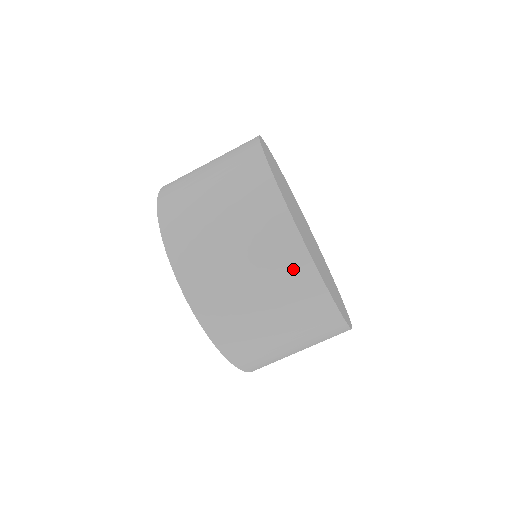
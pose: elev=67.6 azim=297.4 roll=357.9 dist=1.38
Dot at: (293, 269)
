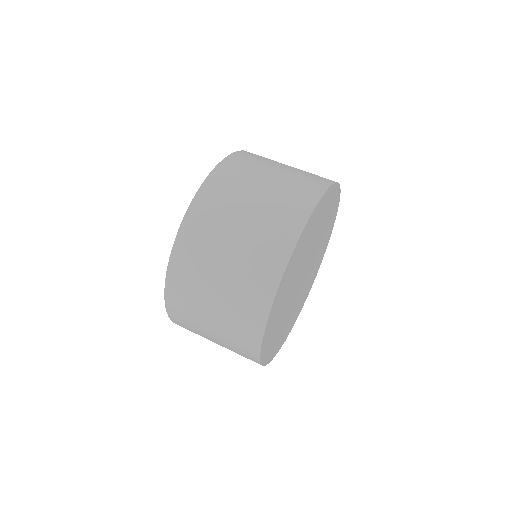
Dot at: (260, 281)
